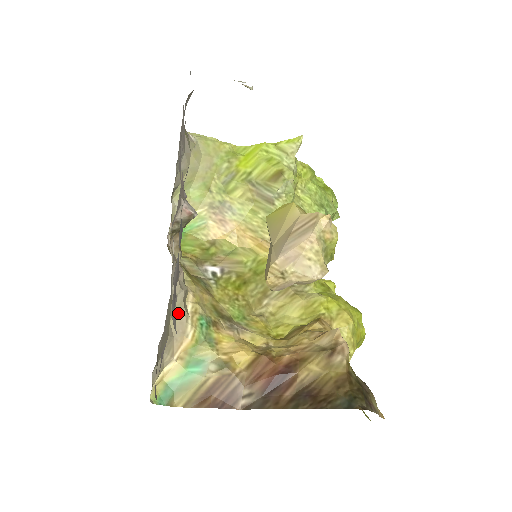
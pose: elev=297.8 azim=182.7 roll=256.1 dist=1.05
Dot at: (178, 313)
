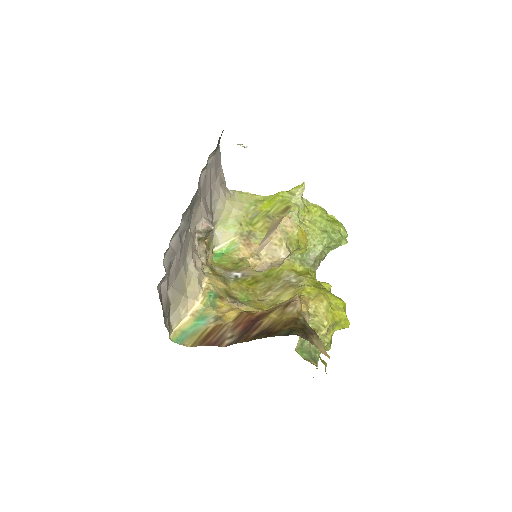
Dot at: (193, 285)
